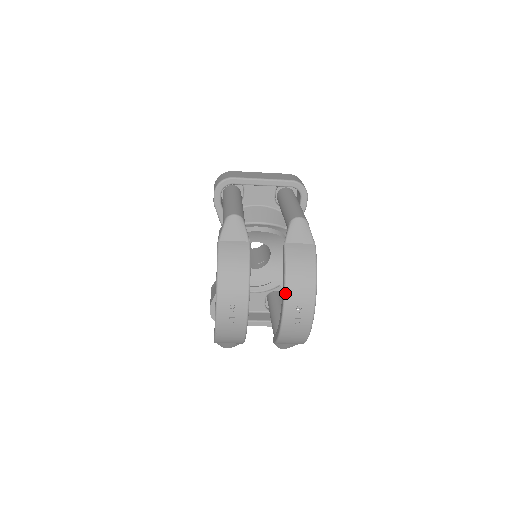
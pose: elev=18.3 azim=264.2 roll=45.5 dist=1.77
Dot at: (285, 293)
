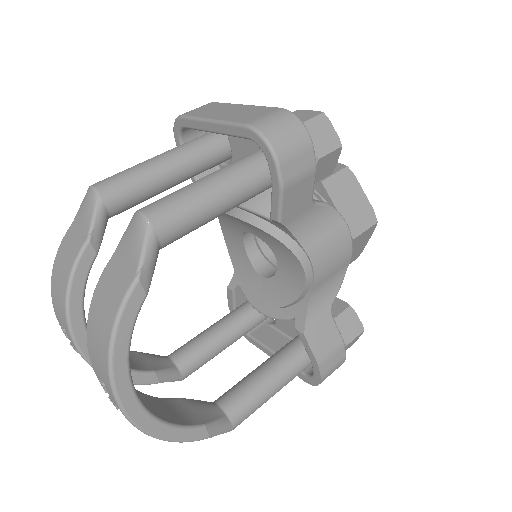
Dot at: (87, 346)
